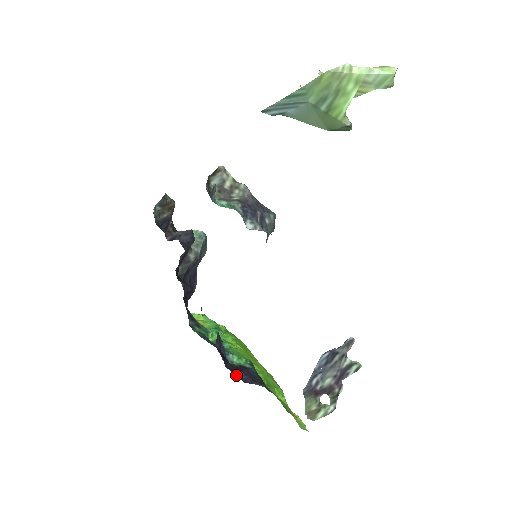
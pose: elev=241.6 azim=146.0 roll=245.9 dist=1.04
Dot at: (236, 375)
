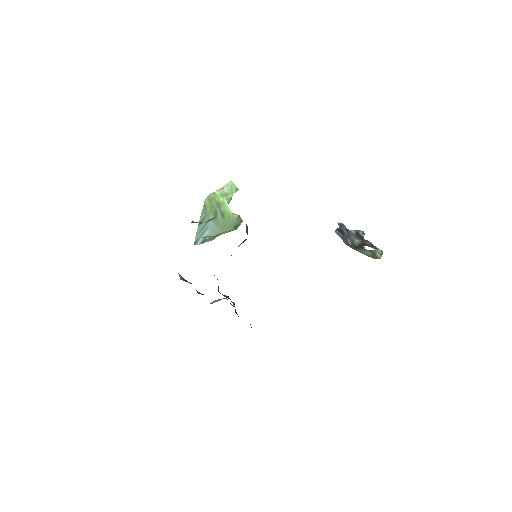
Dot at: occluded
